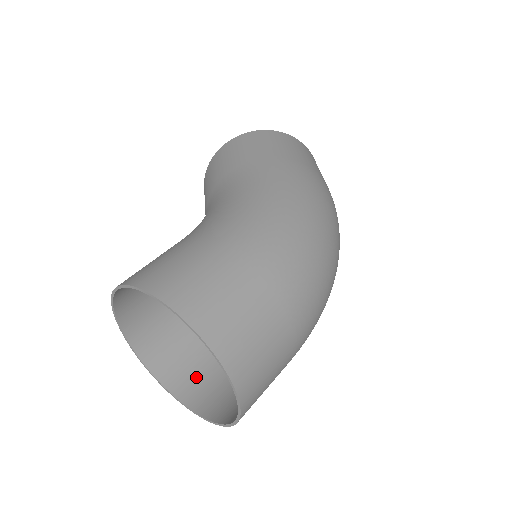
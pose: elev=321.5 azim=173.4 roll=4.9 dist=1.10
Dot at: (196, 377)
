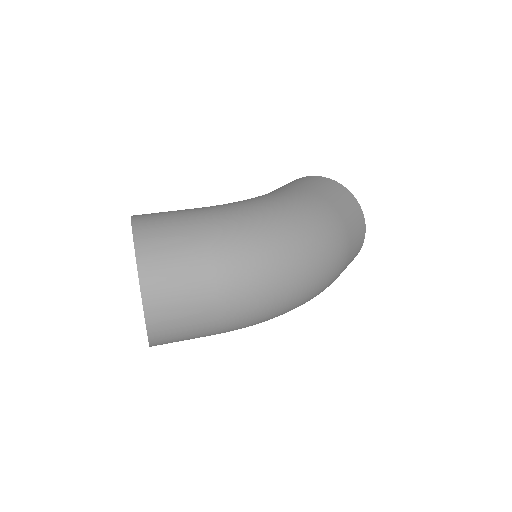
Dot at: occluded
